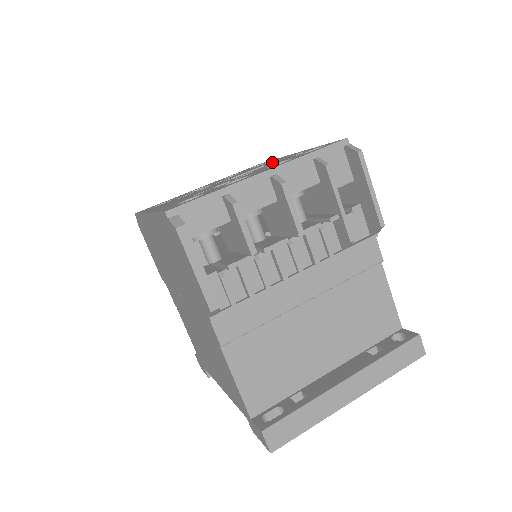
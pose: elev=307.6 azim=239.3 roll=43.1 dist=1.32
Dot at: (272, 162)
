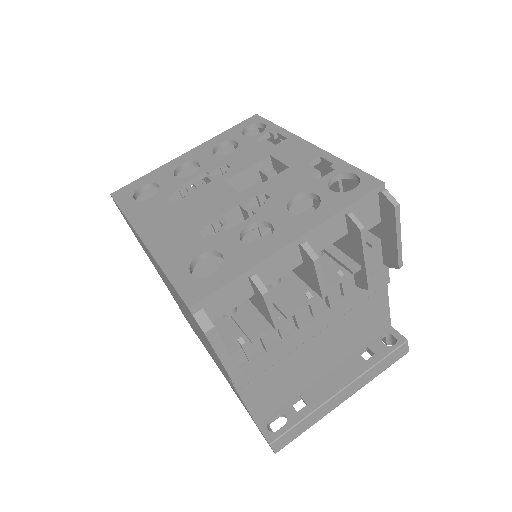
Dot at: (281, 159)
